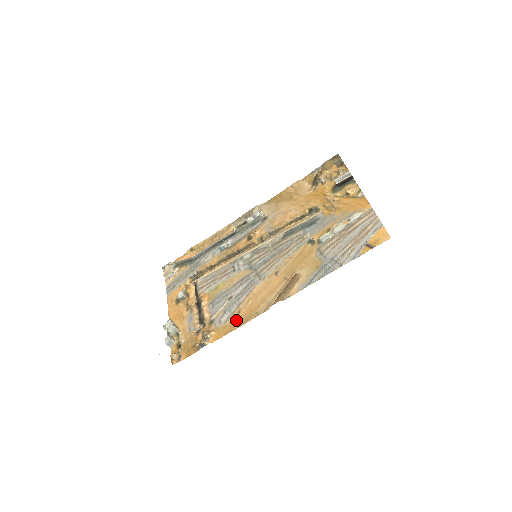
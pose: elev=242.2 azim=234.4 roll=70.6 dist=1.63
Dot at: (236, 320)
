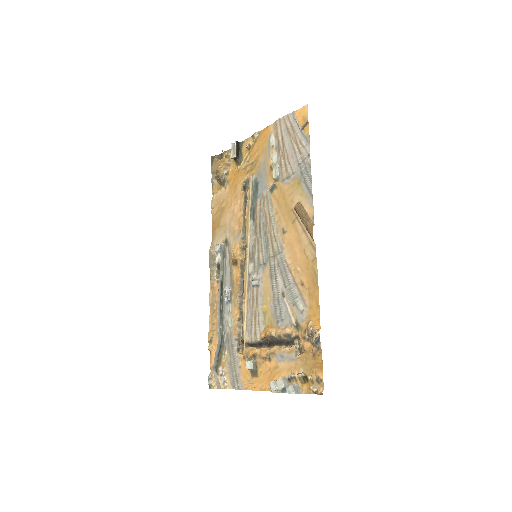
Dot at: (309, 289)
